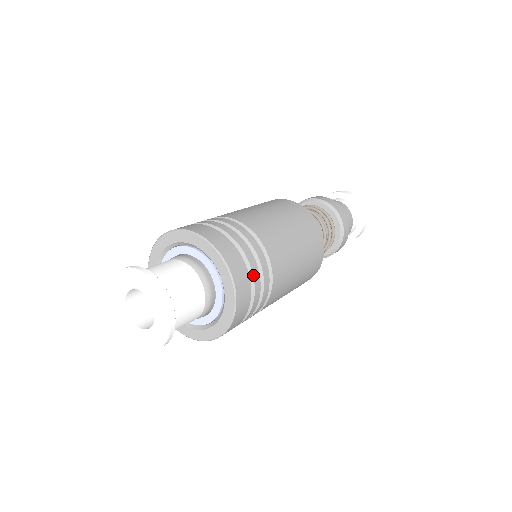
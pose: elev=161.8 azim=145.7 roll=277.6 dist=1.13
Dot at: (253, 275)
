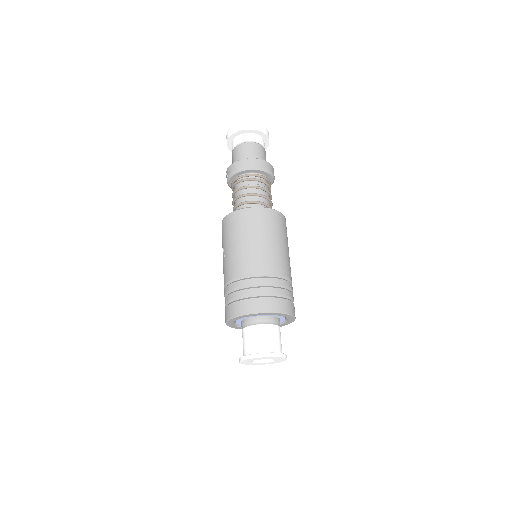
Dot at: occluded
